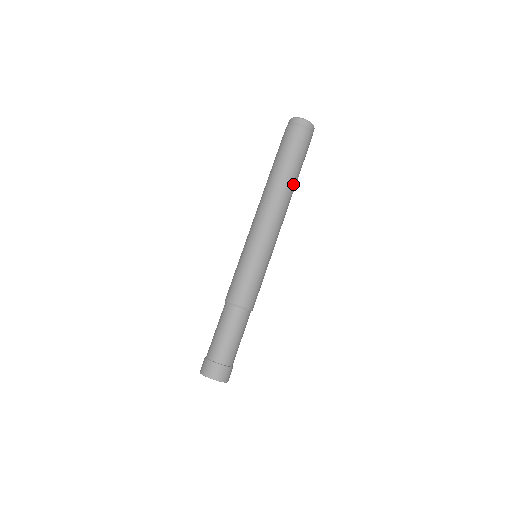
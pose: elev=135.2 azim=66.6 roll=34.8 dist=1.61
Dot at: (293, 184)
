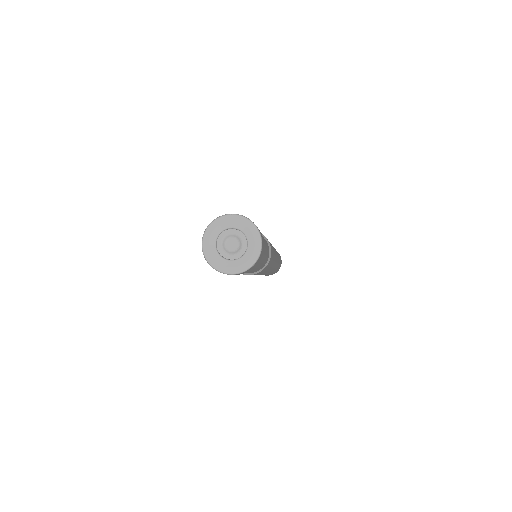
Dot at: occluded
